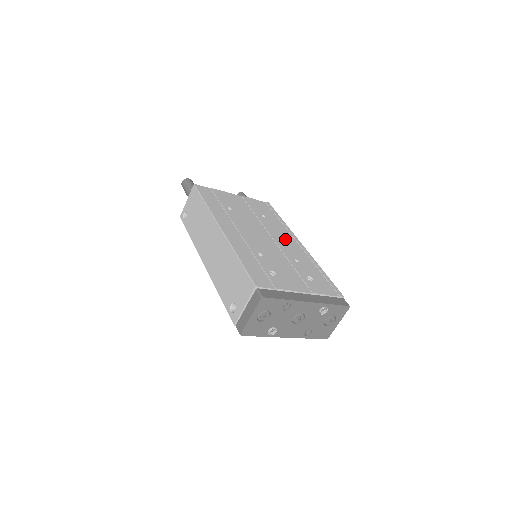
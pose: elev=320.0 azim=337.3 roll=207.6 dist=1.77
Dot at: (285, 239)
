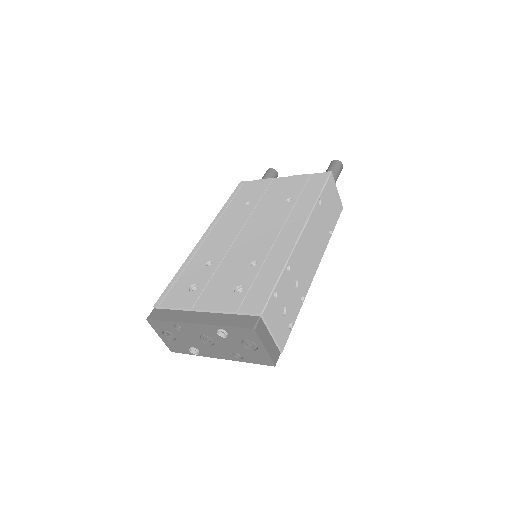
Dot at: (279, 231)
